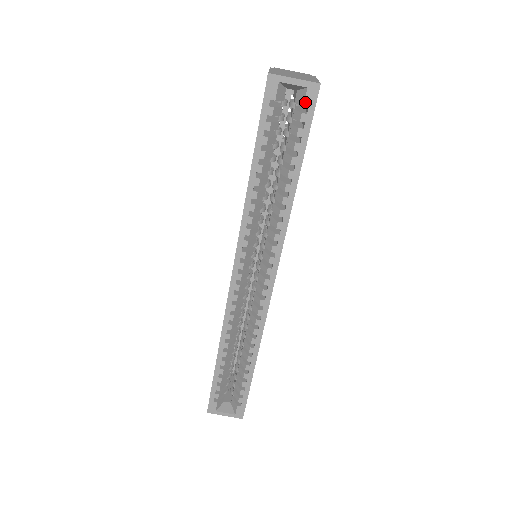
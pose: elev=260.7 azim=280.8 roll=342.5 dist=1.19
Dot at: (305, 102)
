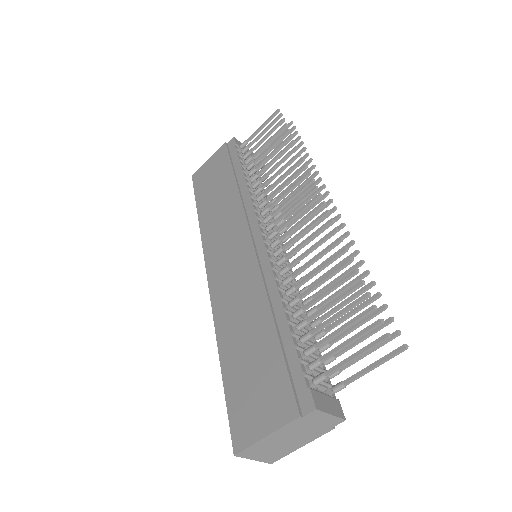
Dot at: occluded
